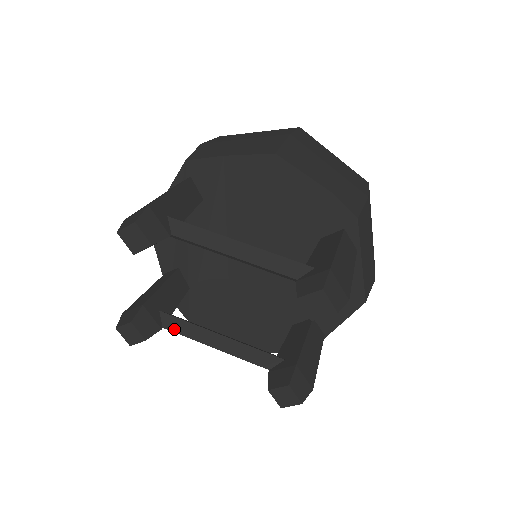
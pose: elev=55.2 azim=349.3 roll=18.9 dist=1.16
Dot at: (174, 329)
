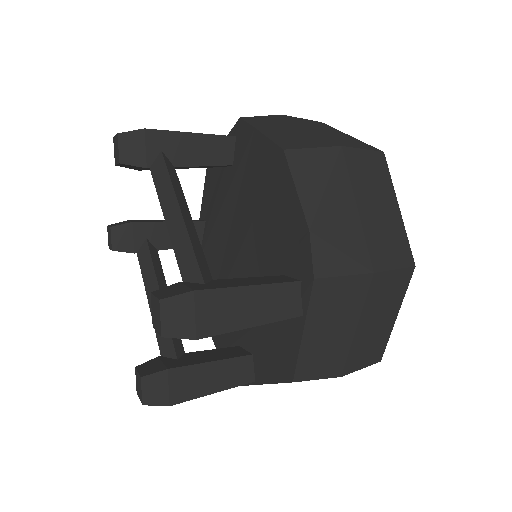
Dot at: (141, 261)
